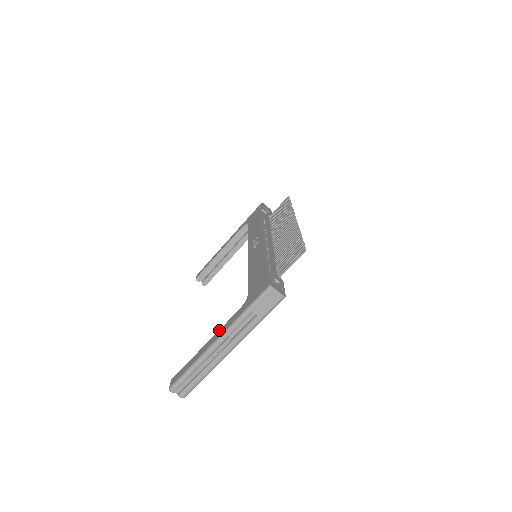
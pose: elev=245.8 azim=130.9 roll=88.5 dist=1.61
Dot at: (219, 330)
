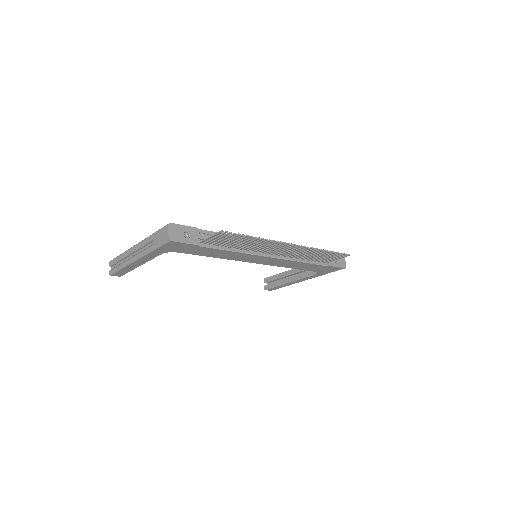
Dot at: occluded
